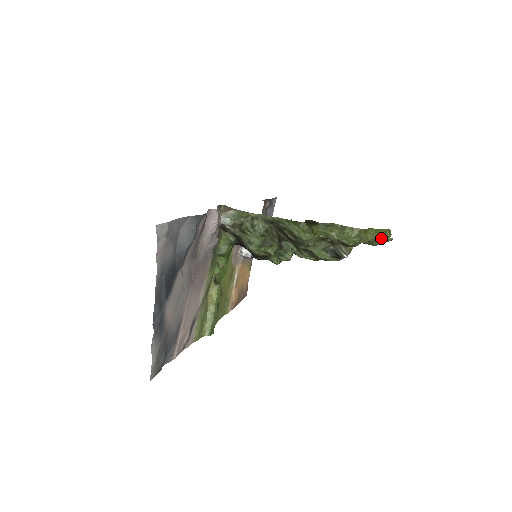
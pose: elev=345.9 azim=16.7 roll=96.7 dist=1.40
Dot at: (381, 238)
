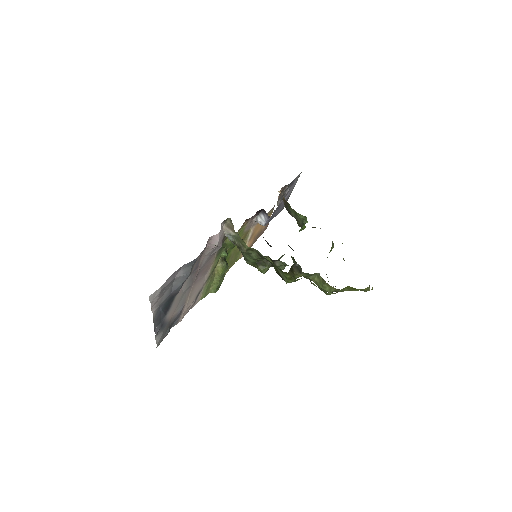
Dot at: occluded
